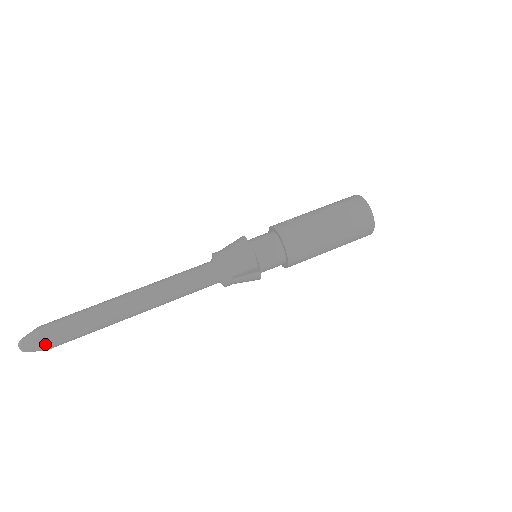
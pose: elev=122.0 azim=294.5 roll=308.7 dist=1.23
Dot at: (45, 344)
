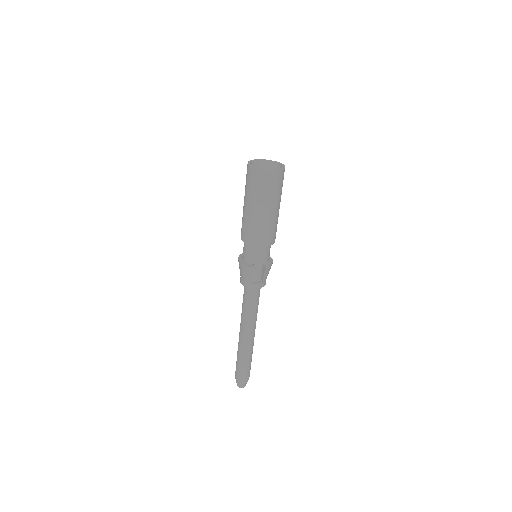
Dot at: (245, 380)
